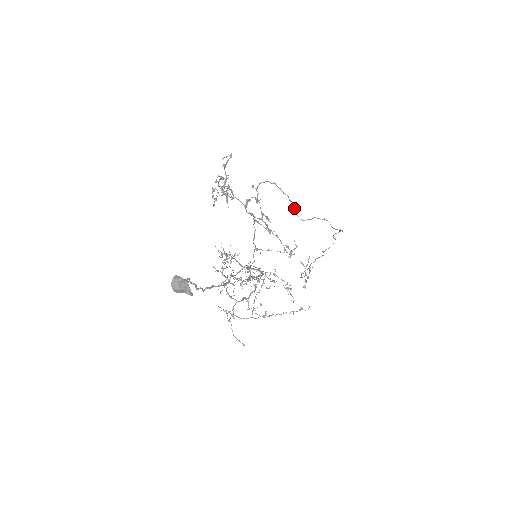
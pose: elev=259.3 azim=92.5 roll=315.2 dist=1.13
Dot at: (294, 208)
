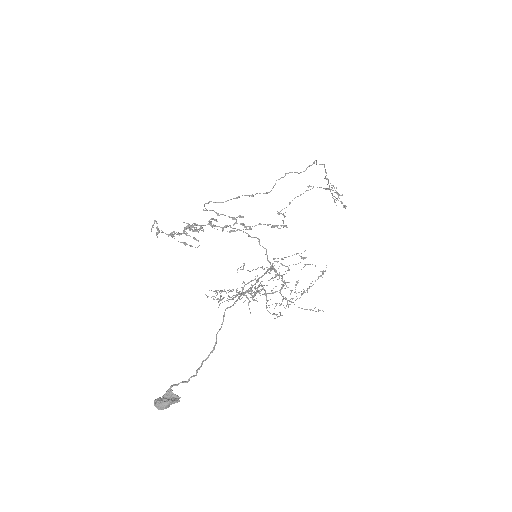
Dot at: (249, 195)
